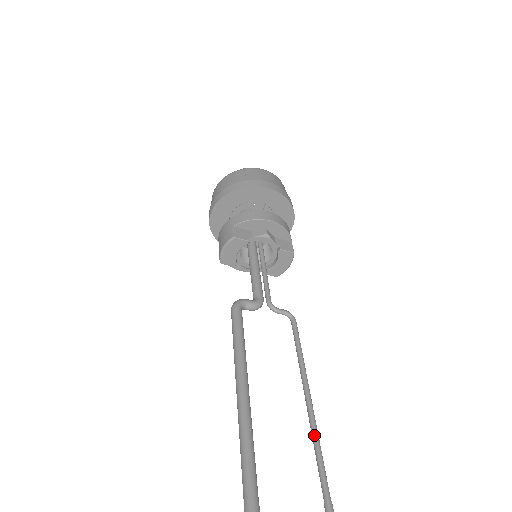
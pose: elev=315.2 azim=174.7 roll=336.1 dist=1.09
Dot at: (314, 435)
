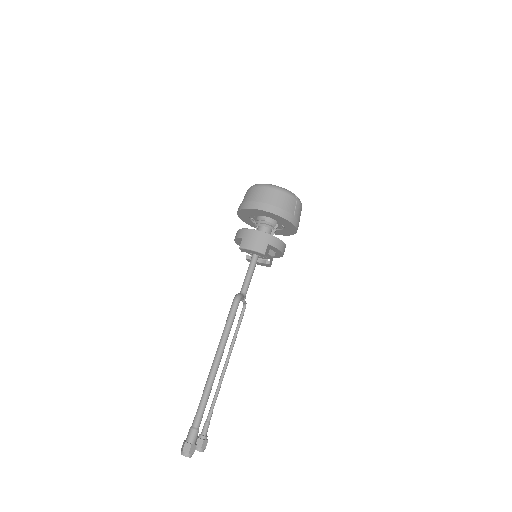
Dot at: (222, 380)
